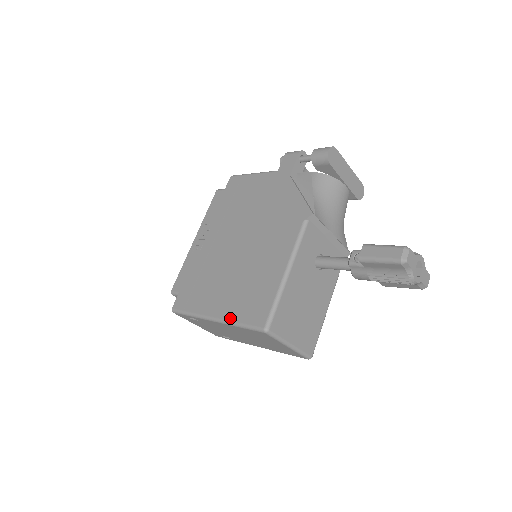
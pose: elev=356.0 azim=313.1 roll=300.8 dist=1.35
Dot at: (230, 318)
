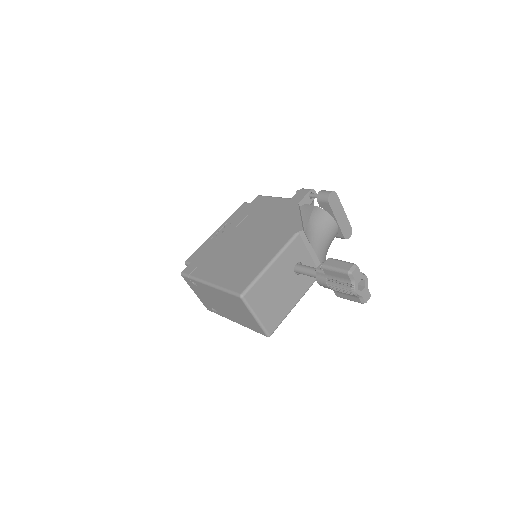
Dot at: (220, 284)
